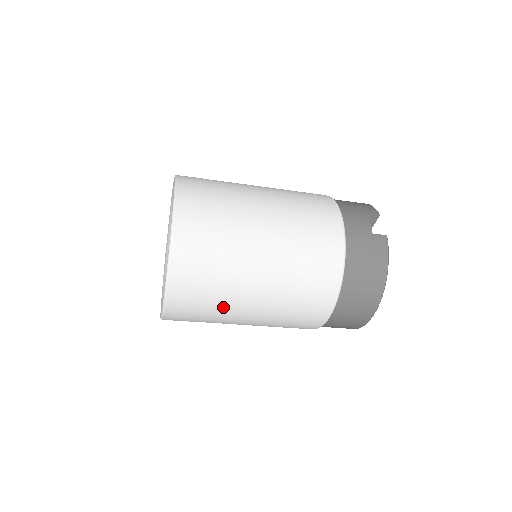
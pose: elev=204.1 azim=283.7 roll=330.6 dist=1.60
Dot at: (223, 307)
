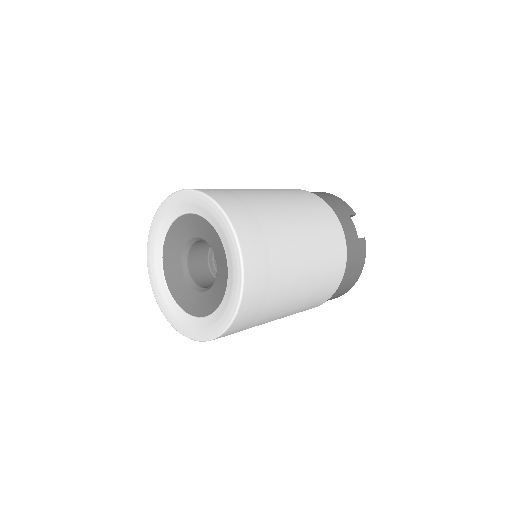
Dot at: occluded
